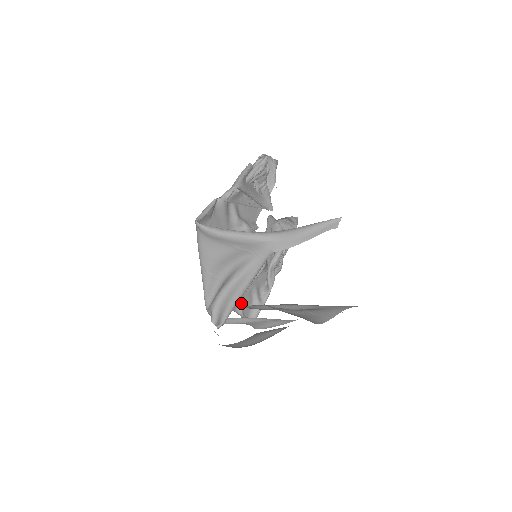
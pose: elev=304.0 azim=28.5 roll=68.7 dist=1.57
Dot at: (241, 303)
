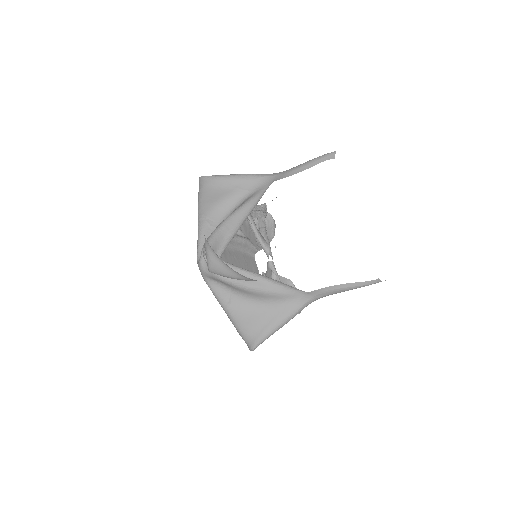
Dot at: occluded
